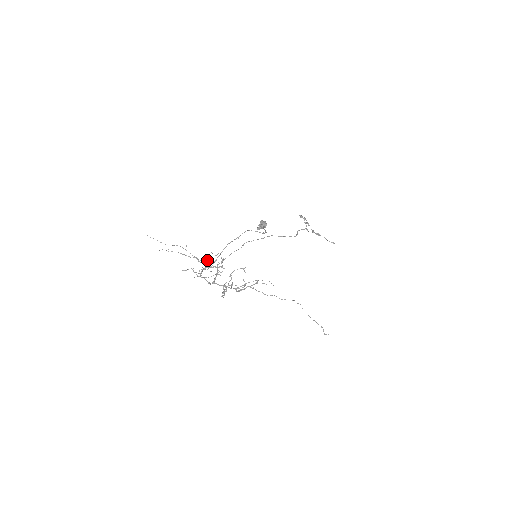
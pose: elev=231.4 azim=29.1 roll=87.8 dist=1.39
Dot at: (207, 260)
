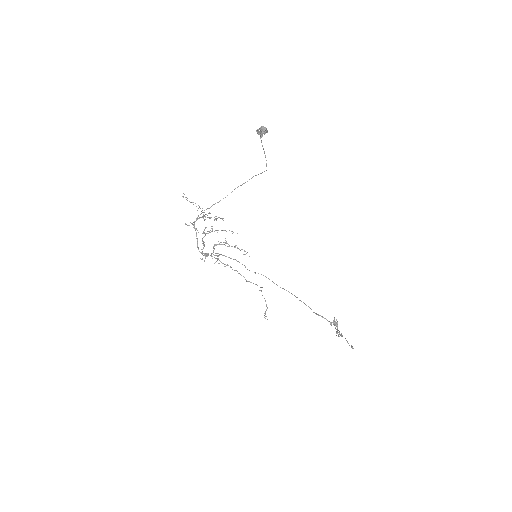
Dot at: occluded
